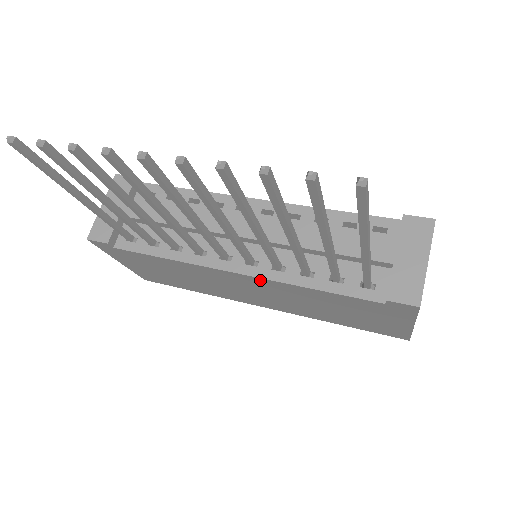
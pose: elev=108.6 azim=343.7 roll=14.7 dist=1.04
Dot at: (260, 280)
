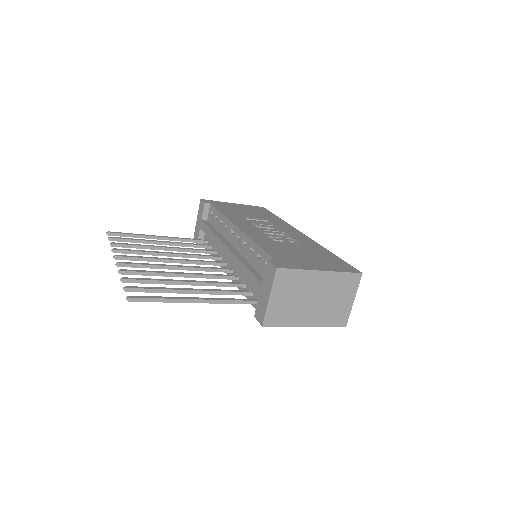
Dot at: occluded
